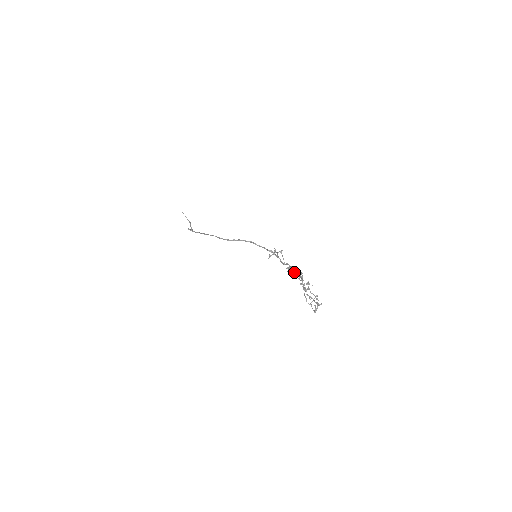
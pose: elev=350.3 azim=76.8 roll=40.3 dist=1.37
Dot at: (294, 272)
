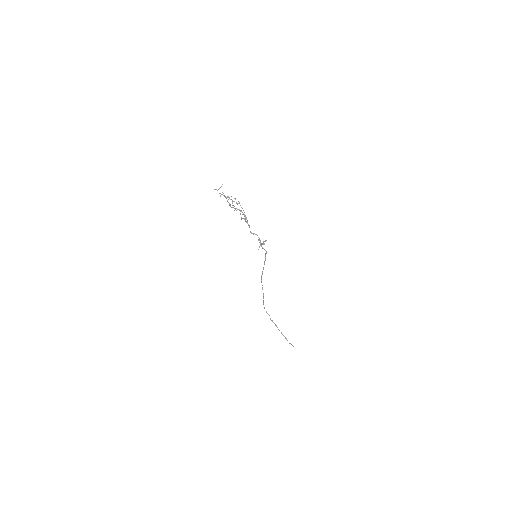
Dot at: occluded
